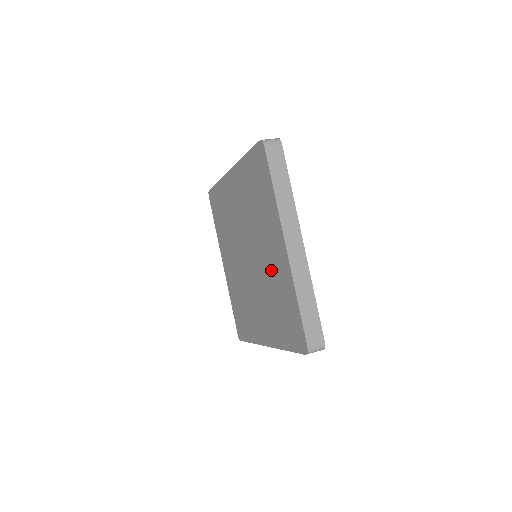
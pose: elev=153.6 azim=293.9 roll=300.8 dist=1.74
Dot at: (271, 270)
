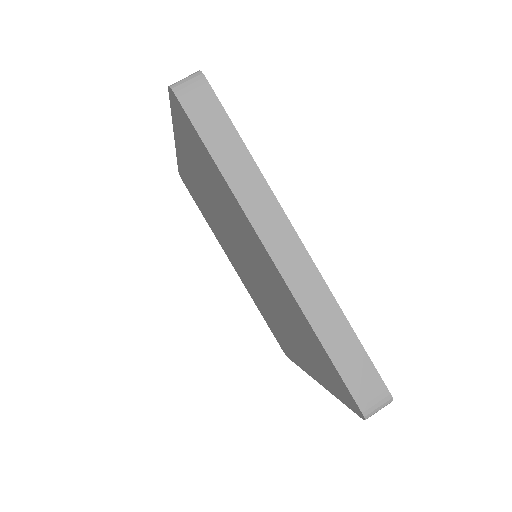
Dot at: (279, 326)
